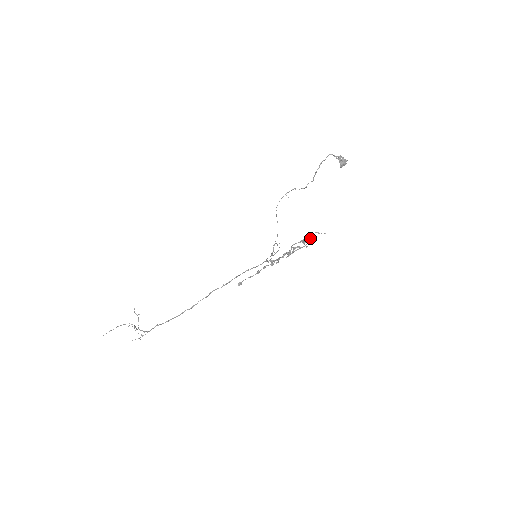
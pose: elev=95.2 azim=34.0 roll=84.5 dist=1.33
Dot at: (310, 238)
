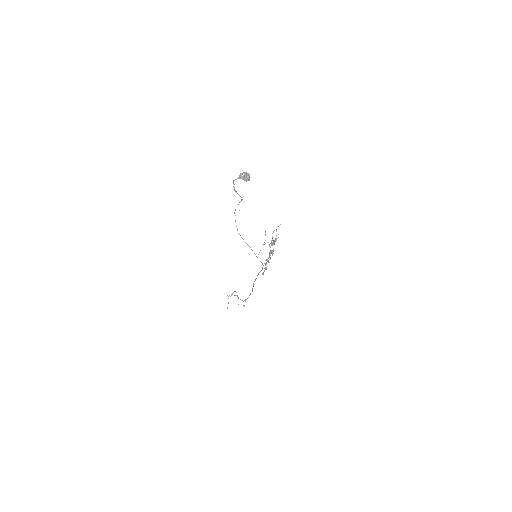
Dot at: (274, 242)
